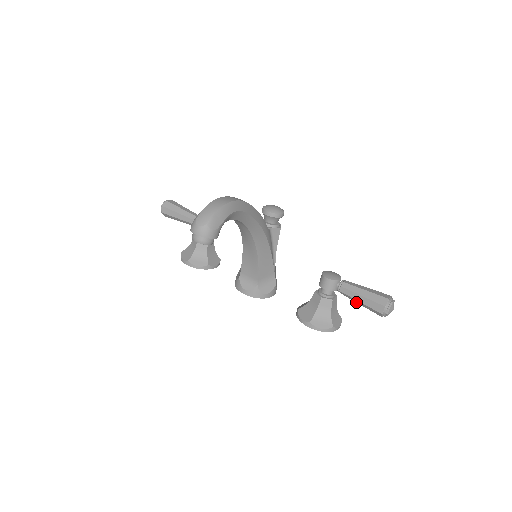
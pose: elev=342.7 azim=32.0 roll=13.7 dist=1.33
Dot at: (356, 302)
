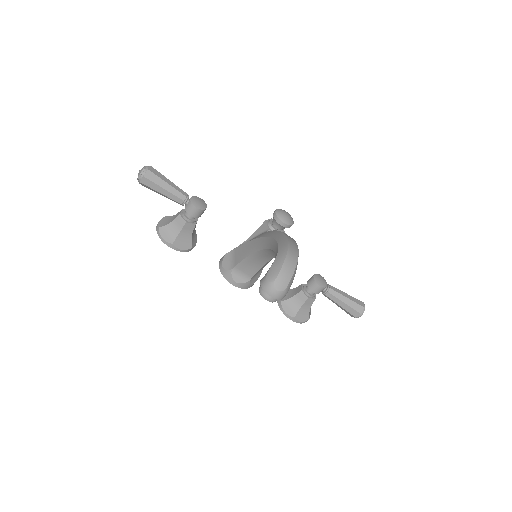
Dot at: occluded
